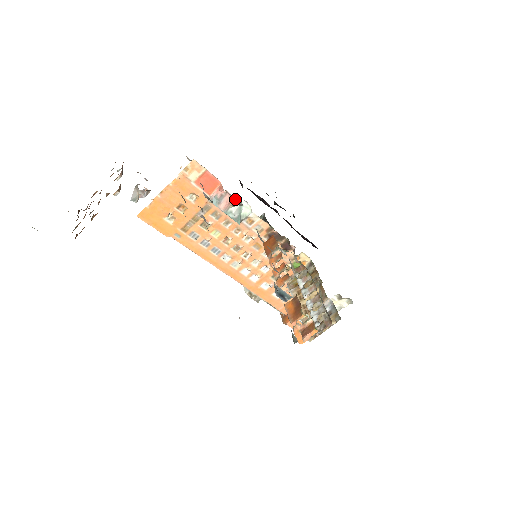
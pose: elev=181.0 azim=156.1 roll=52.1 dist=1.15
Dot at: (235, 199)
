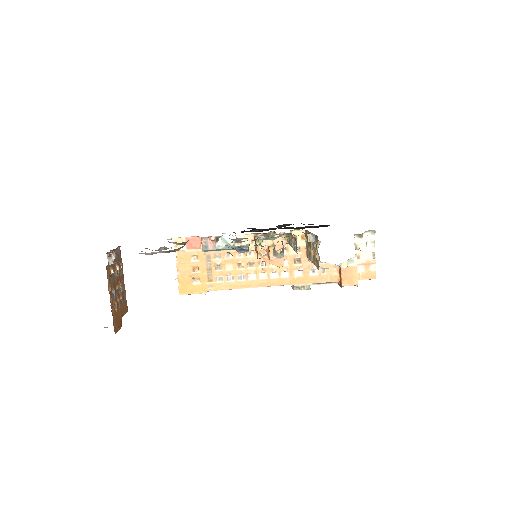
Dot at: (212, 237)
